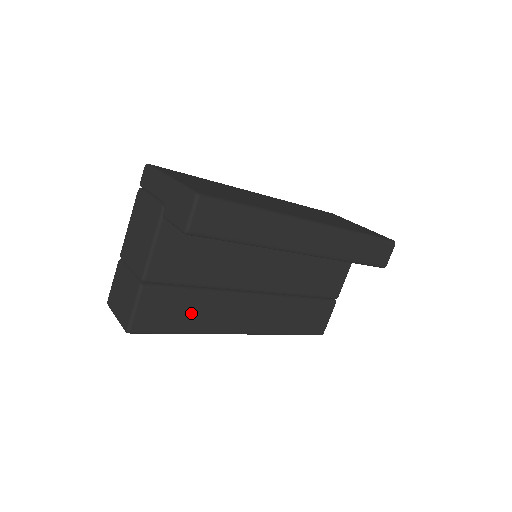
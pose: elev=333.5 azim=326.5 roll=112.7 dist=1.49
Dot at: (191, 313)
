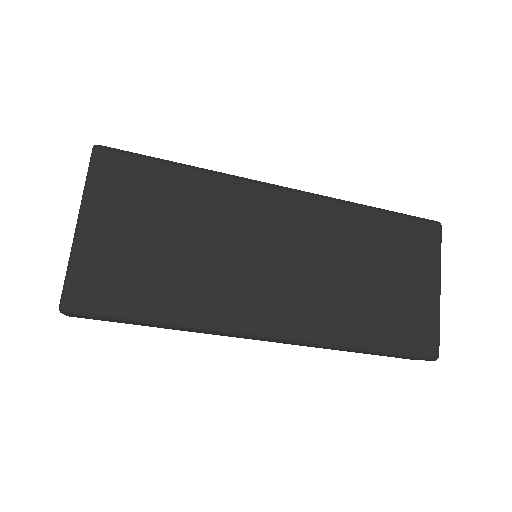
Dot at: occluded
